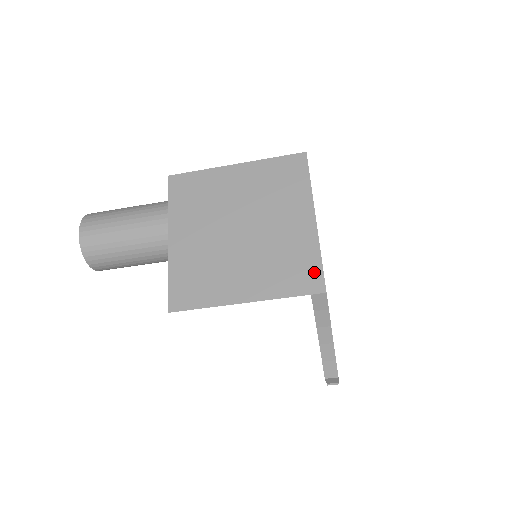
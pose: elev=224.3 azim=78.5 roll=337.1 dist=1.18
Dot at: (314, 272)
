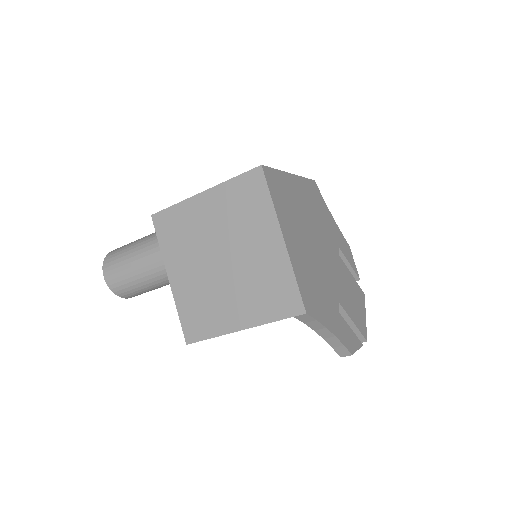
Dot at: (292, 295)
